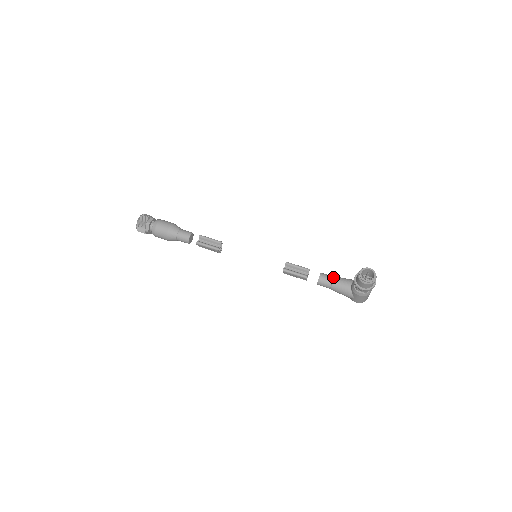
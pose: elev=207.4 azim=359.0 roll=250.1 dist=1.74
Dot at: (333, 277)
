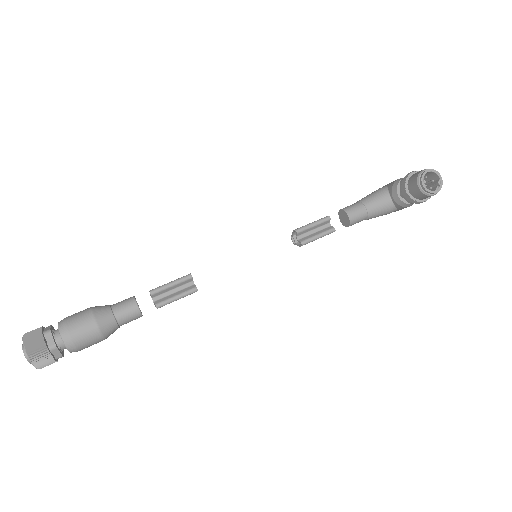
Dot at: (362, 204)
